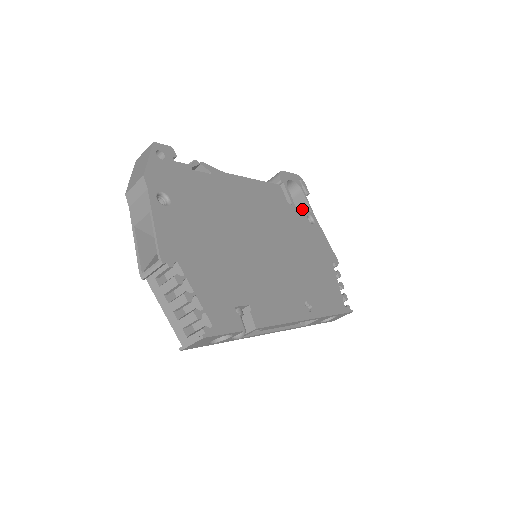
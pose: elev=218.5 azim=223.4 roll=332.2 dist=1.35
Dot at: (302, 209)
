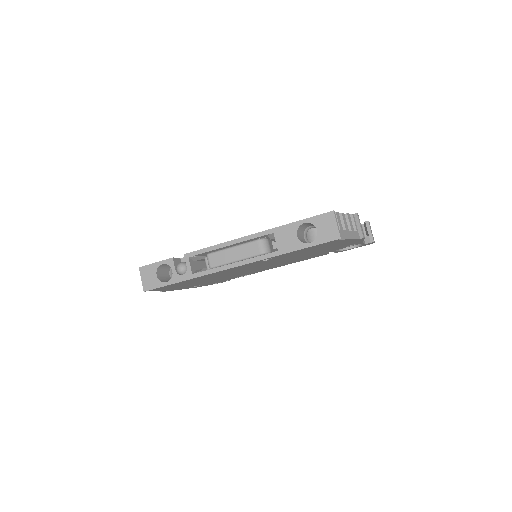
Dot at: occluded
